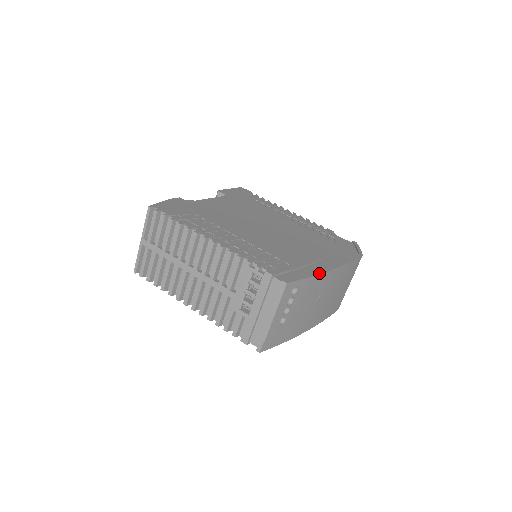
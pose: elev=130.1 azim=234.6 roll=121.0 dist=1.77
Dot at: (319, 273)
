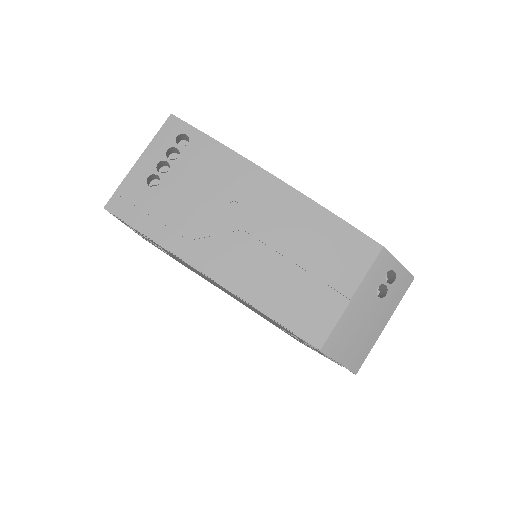
Dot at: (238, 154)
